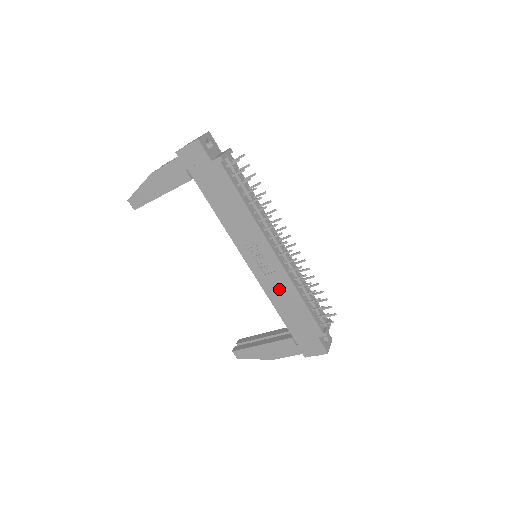
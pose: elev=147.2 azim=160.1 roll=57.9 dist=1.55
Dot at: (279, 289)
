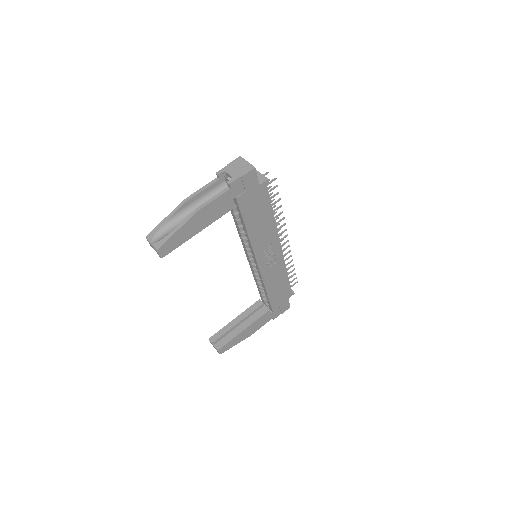
Dot at: (275, 275)
